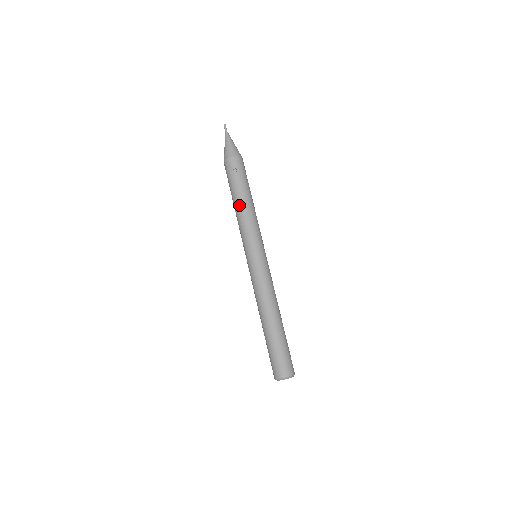
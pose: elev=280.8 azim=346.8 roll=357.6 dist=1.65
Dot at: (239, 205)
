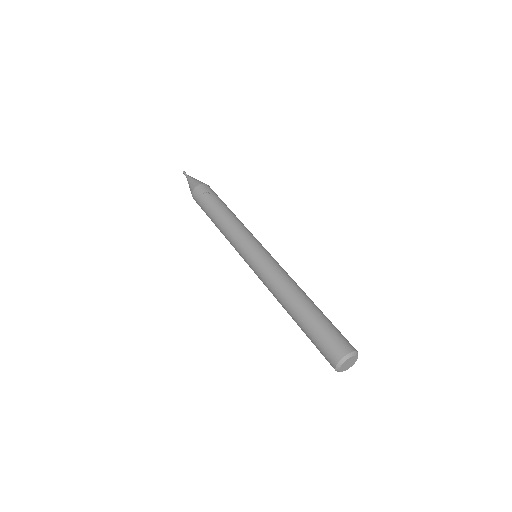
Dot at: (219, 217)
